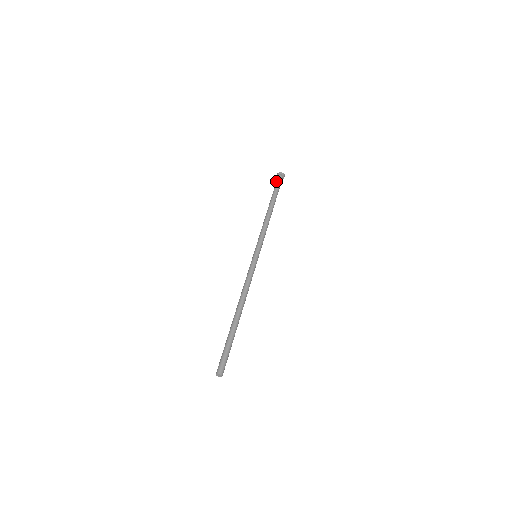
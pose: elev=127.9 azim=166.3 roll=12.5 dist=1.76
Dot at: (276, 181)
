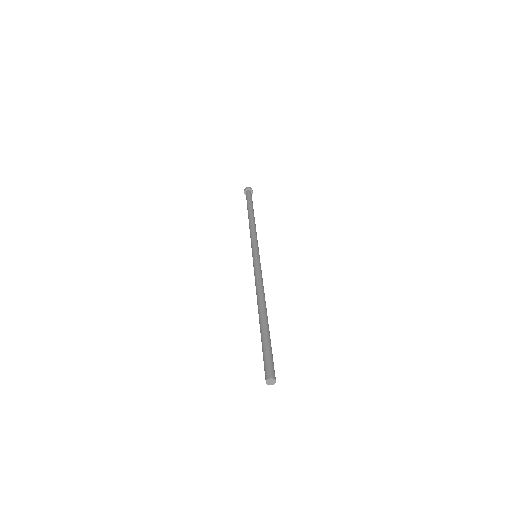
Dot at: (246, 195)
